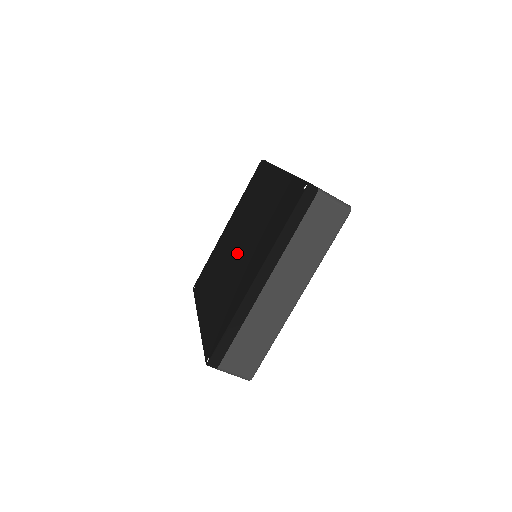
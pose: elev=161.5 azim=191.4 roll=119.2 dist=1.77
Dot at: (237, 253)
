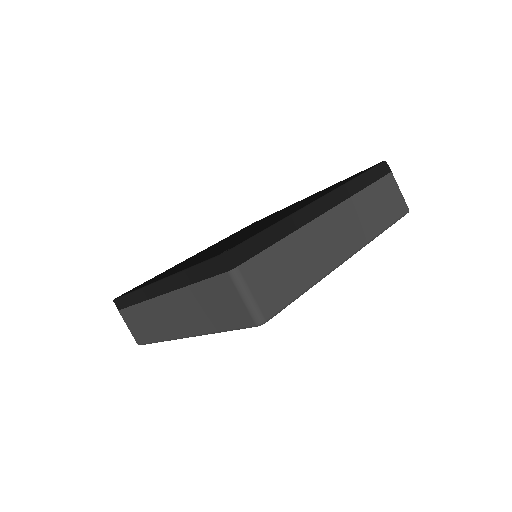
Dot at: occluded
